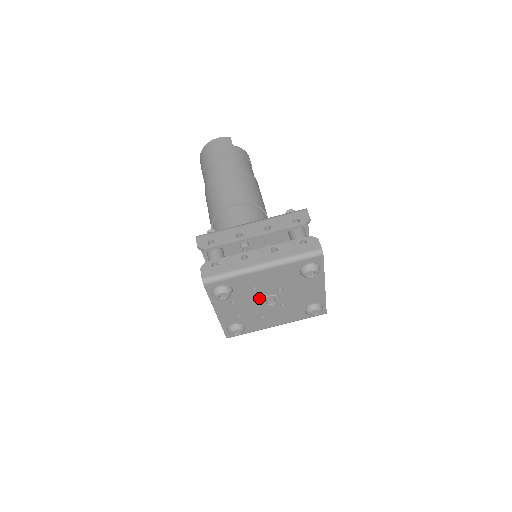
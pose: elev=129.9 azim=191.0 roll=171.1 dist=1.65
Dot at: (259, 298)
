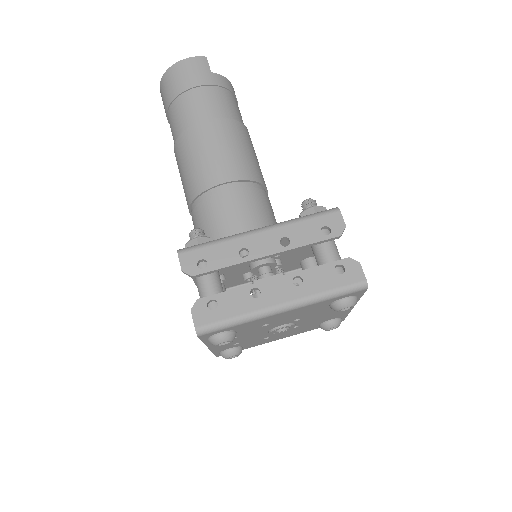
Dot at: (268, 329)
